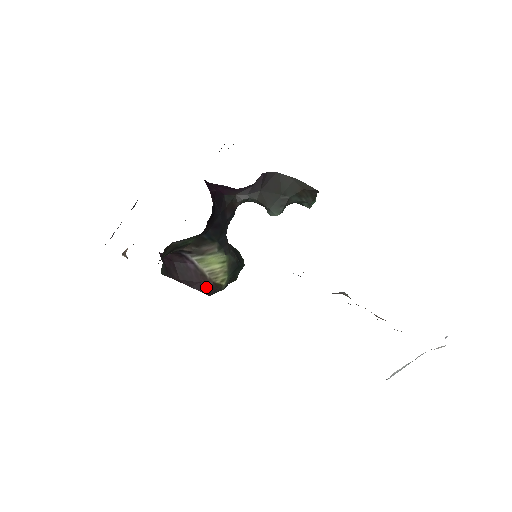
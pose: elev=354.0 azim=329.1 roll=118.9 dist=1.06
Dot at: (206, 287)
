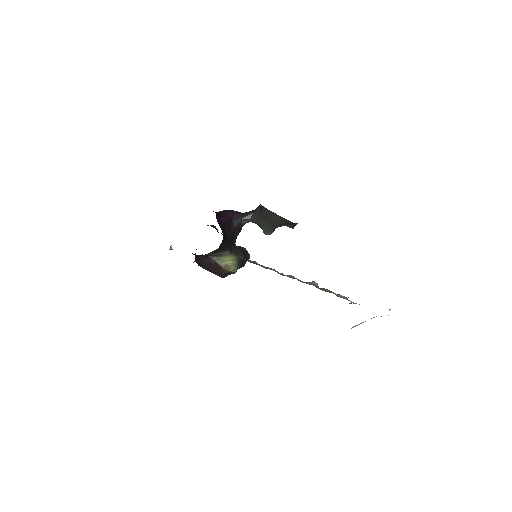
Dot at: (223, 274)
